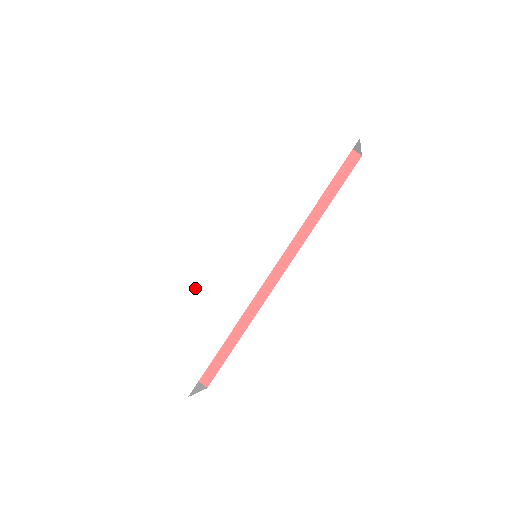
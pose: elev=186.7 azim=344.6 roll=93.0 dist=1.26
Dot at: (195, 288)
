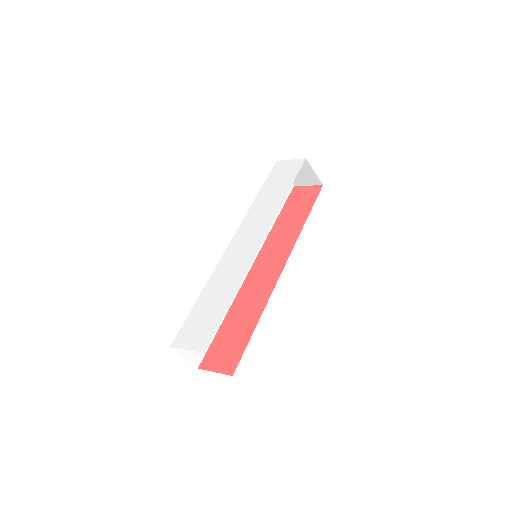
Dot at: (208, 281)
